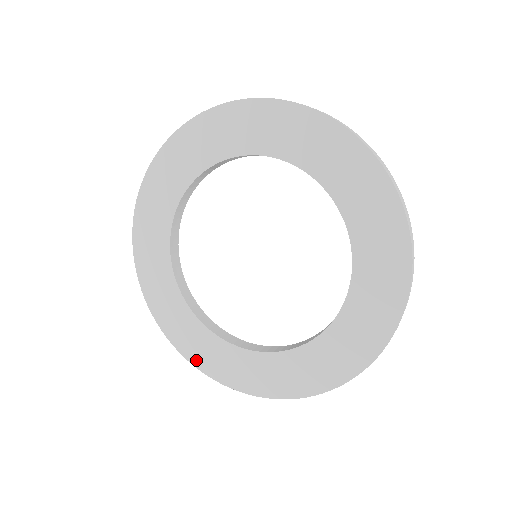
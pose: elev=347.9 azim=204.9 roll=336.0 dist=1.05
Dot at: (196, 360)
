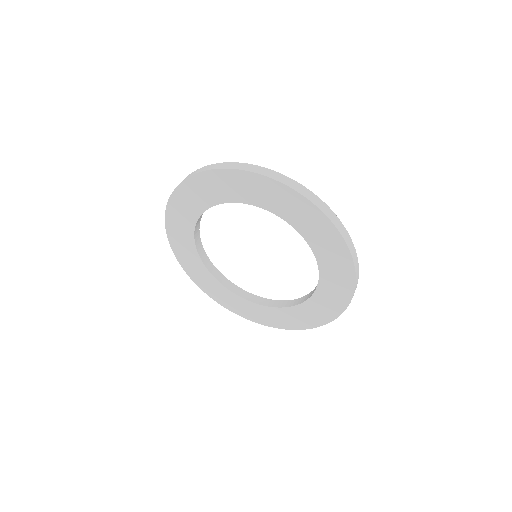
Dot at: (185, 267)
